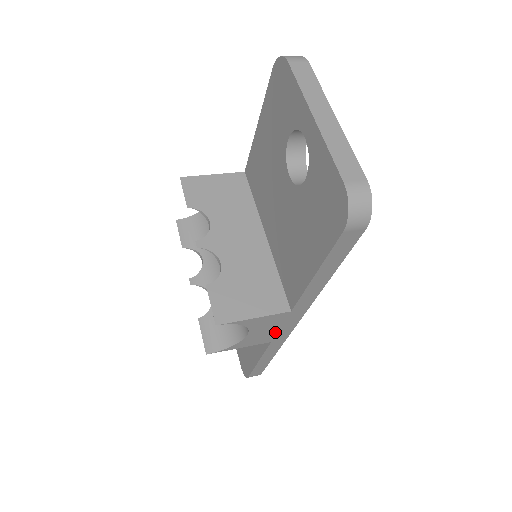
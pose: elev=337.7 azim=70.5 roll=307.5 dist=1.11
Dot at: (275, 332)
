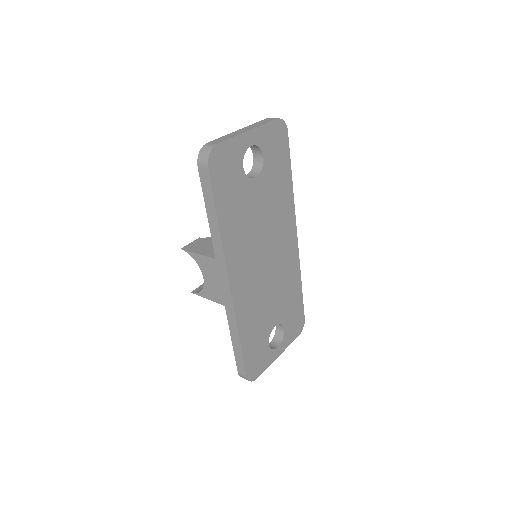
Dot at: (220, 289)
